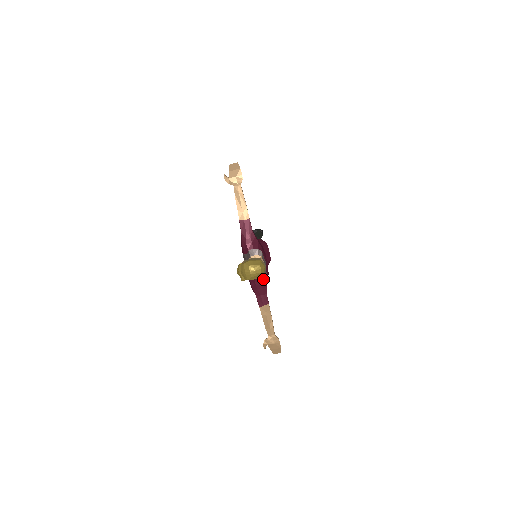
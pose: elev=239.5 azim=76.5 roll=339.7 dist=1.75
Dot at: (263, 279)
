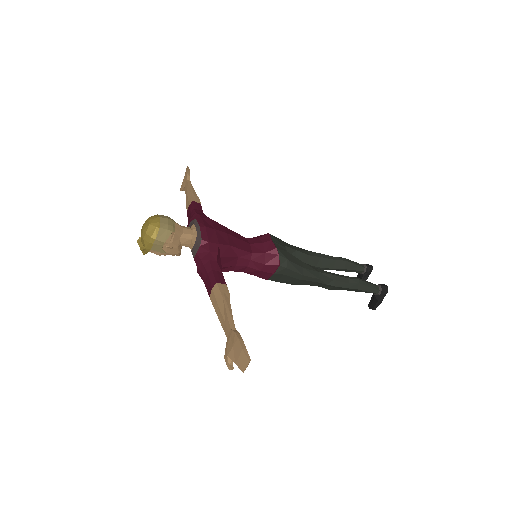
Dot at: (201, 251)
